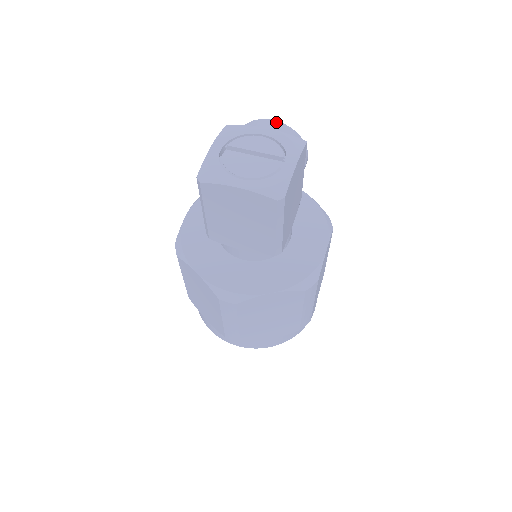
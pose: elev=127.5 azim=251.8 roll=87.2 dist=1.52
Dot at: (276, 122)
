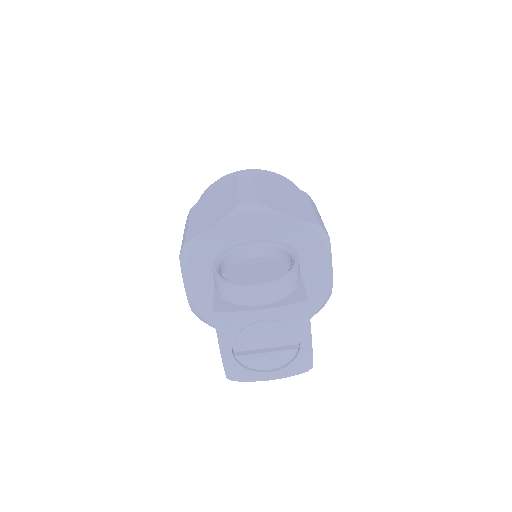
Dot at: (263, 286)
